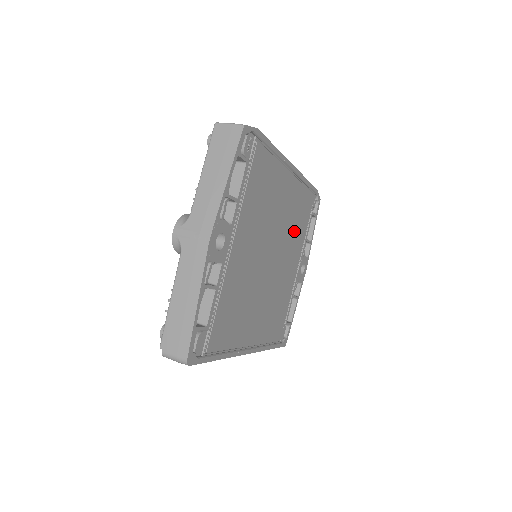
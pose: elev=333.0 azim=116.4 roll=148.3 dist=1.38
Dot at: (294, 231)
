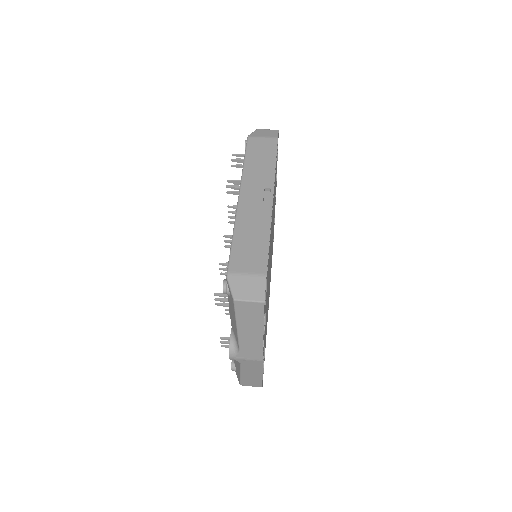
Dot at: occluded
